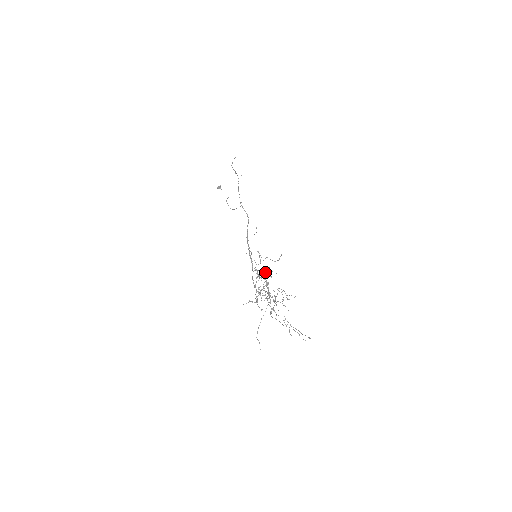
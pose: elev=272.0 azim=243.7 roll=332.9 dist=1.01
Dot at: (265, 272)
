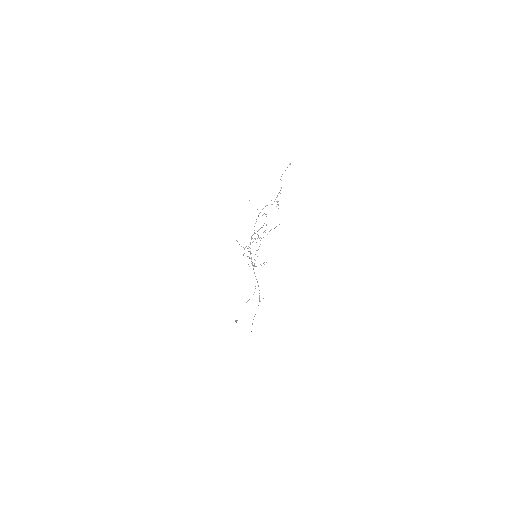
Dot at: occluded
